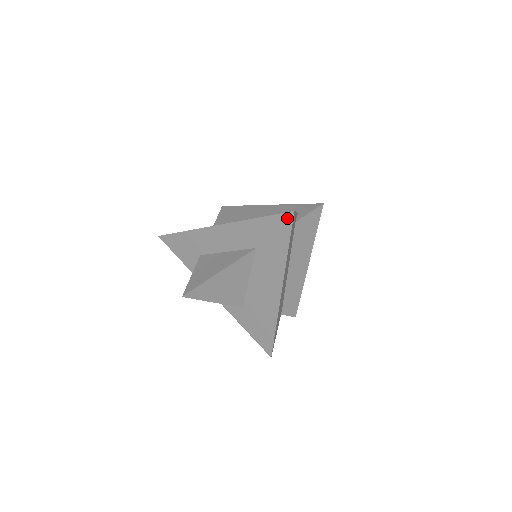
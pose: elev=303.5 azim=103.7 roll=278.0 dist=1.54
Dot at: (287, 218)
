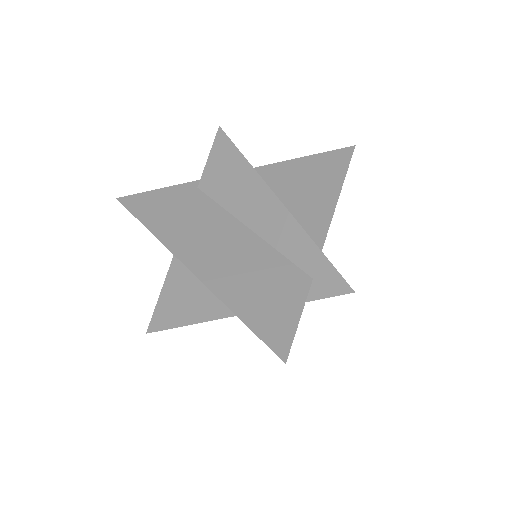
Dot at: (276, 354)
